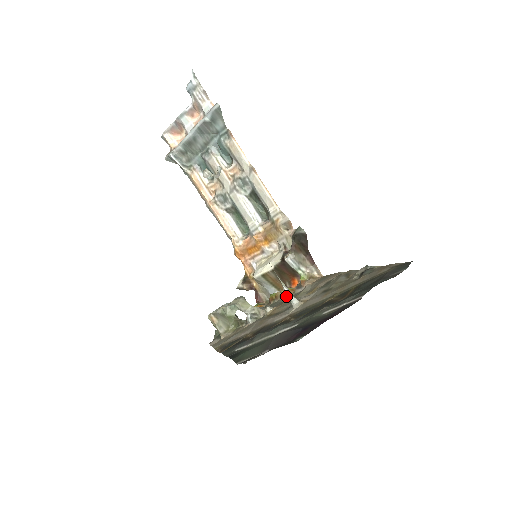
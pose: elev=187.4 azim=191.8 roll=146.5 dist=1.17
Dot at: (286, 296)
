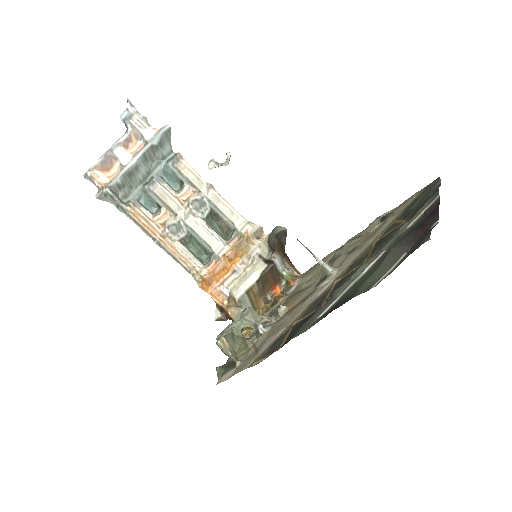
Dot at: (280, 301)
